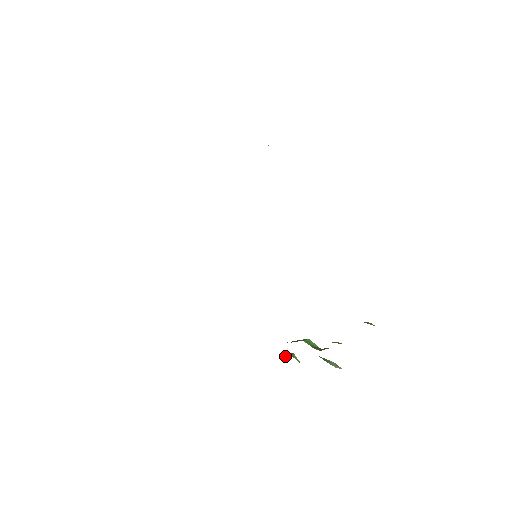
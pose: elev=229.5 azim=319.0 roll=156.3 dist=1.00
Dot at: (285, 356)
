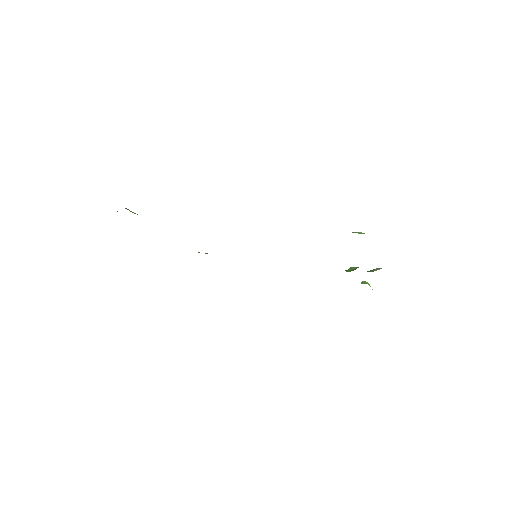
Dot at: occluded
